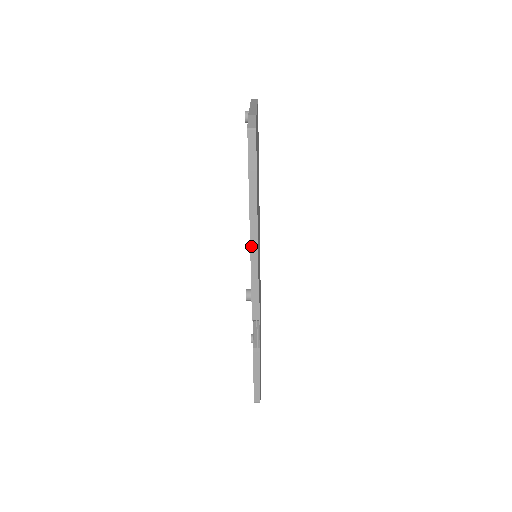
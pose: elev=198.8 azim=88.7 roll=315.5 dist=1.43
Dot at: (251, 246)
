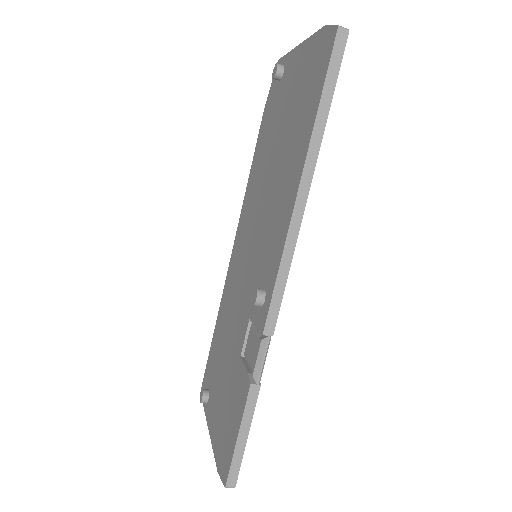
Dot at: (295, 208)
